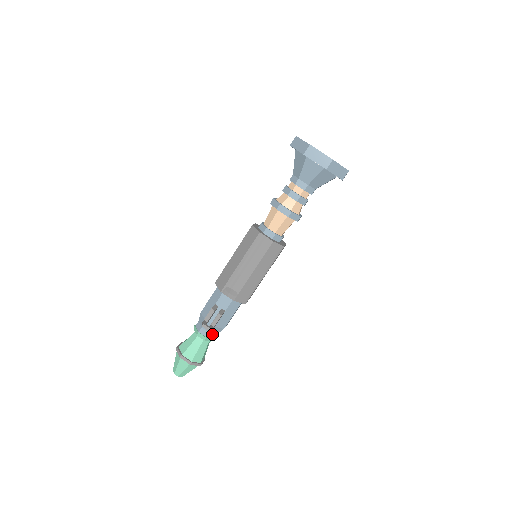
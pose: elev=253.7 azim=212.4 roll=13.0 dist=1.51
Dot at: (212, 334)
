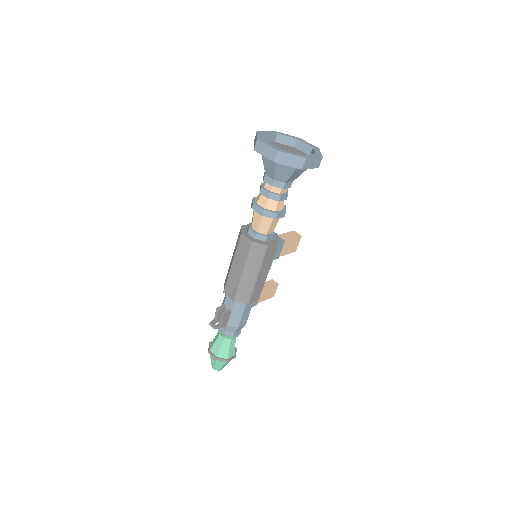
Dot at: (229, 332)
